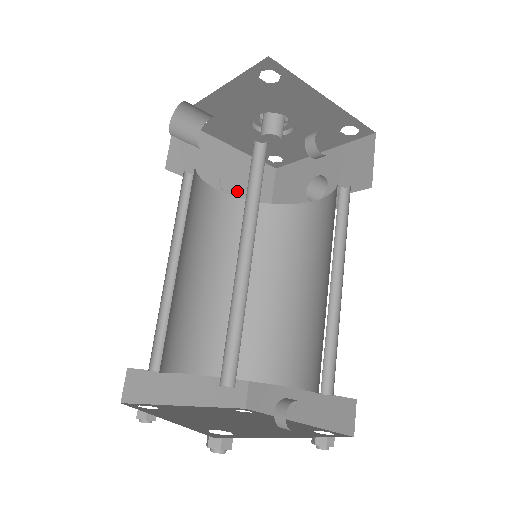
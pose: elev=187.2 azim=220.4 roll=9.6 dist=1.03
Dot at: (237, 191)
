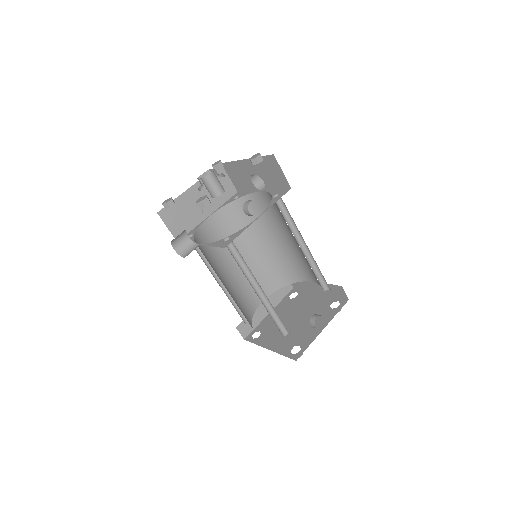
Dot at: (214, 205)
